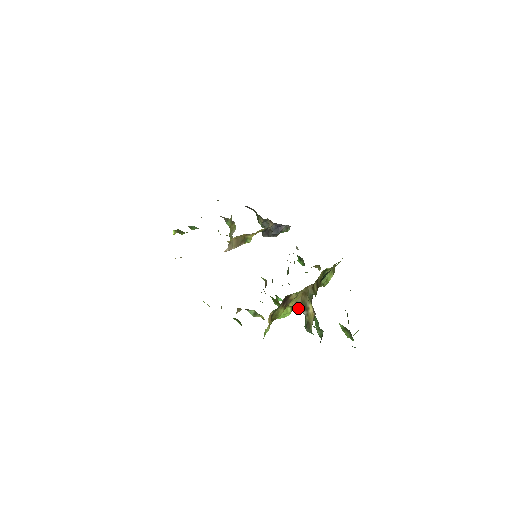
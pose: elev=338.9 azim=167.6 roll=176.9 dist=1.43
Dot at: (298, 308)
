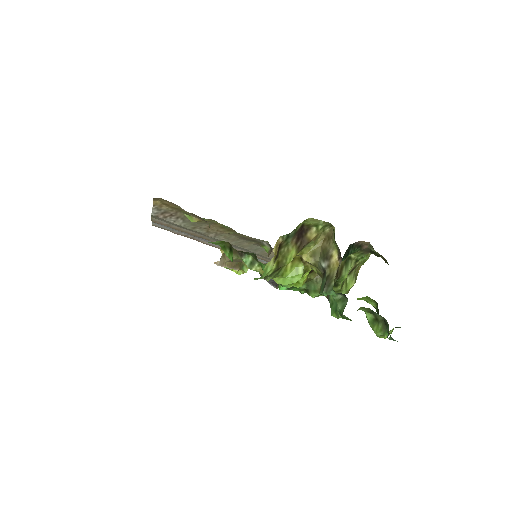
Dot at: (315, 262)
